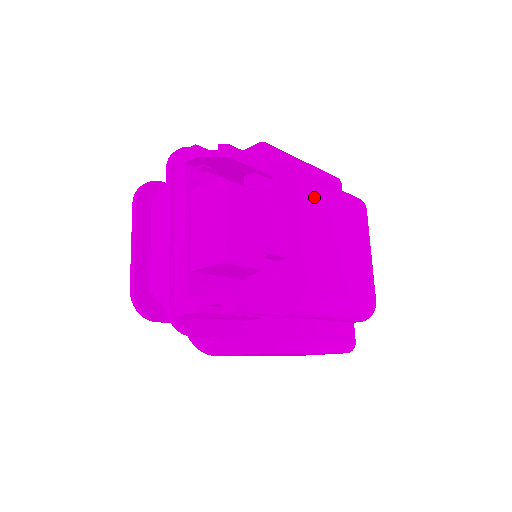
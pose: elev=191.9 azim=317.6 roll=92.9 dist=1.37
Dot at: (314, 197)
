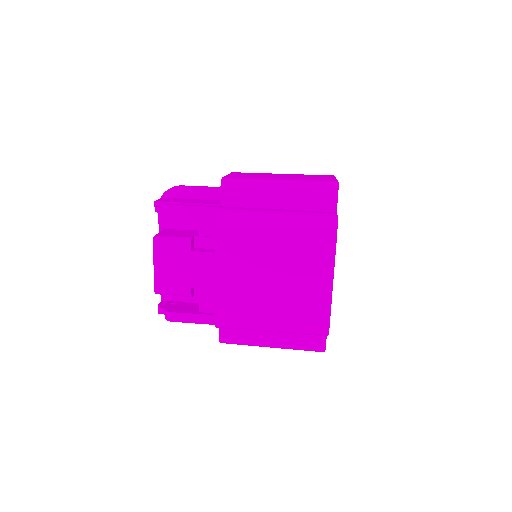
Dot at: (239, 242)
